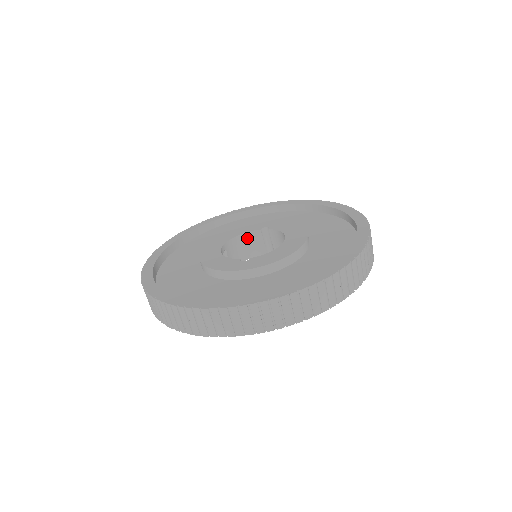
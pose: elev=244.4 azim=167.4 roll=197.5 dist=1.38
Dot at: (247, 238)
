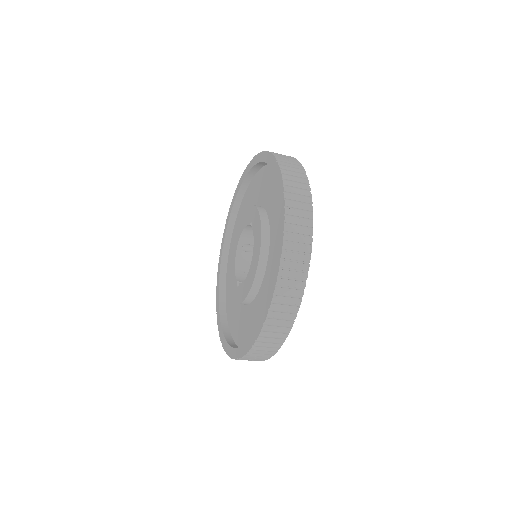
Dot at: (251, 227)
